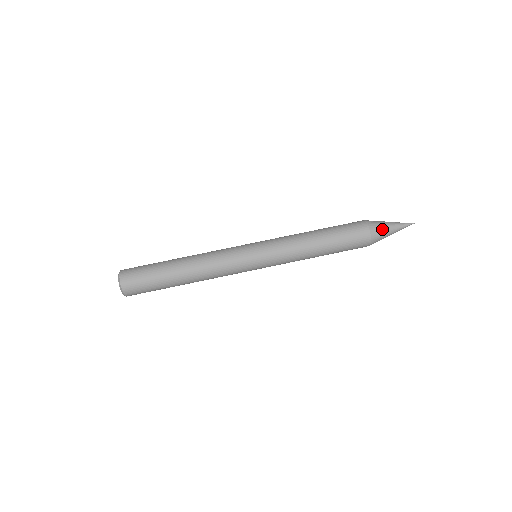
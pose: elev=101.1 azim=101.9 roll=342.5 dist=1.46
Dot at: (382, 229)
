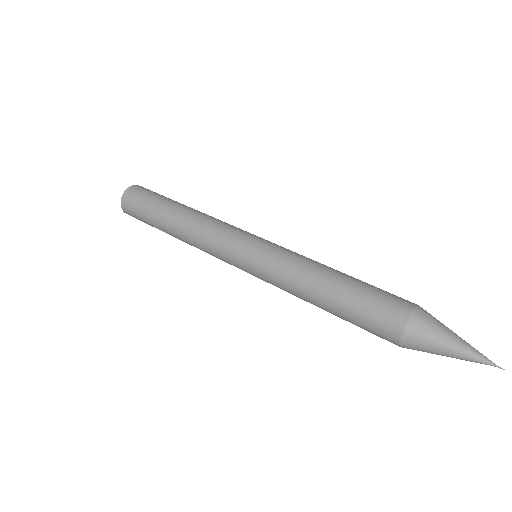
Dot at: (429, 340)
